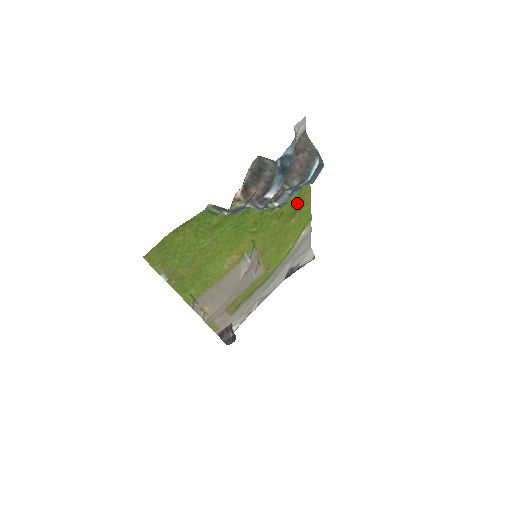
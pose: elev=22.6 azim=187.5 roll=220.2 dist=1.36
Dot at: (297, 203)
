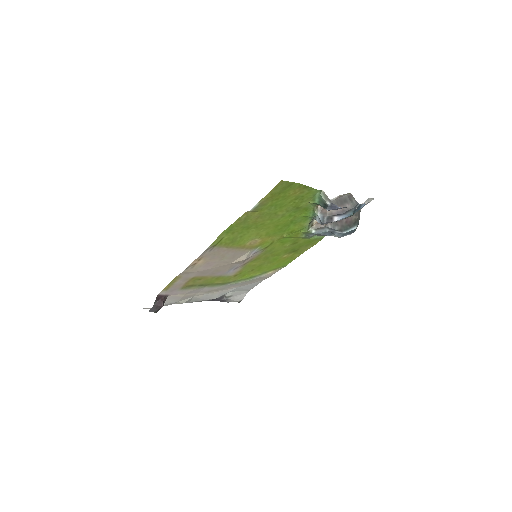
Dot at: (303, 246)
